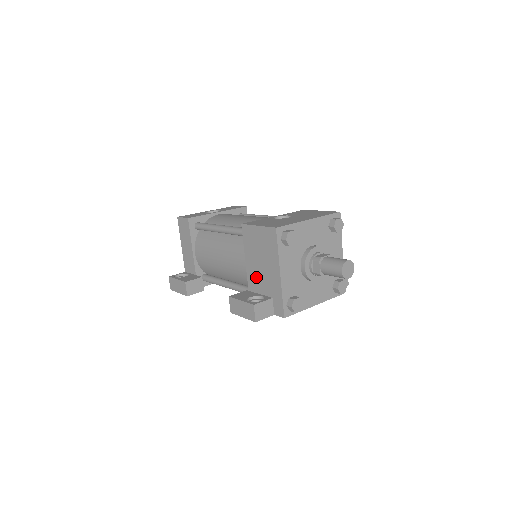
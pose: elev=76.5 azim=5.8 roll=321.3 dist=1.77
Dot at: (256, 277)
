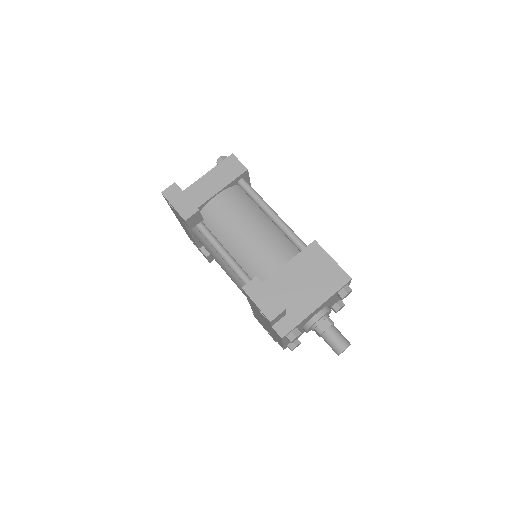
Dot at: (284, 285)
